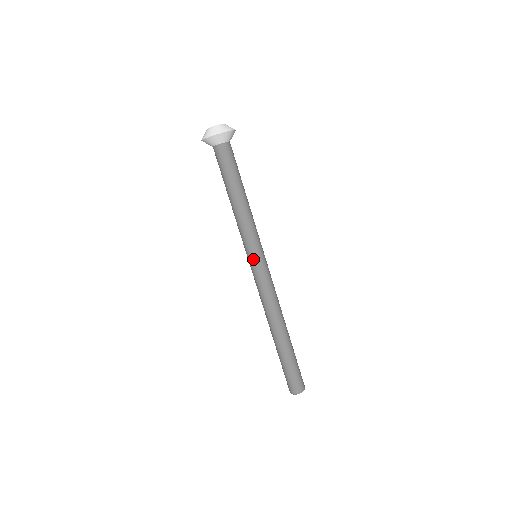
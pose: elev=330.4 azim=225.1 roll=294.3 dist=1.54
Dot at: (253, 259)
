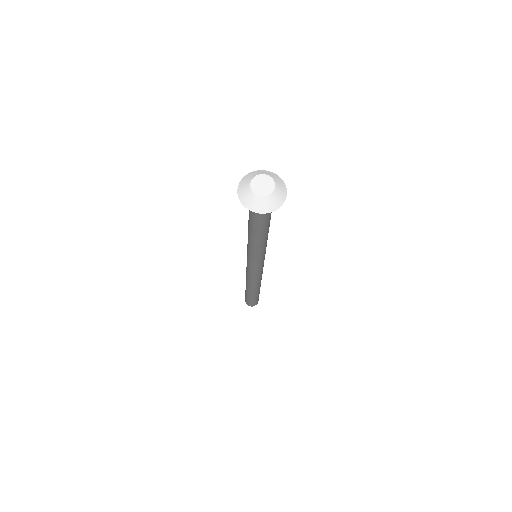
Dot at: (259, 264)
